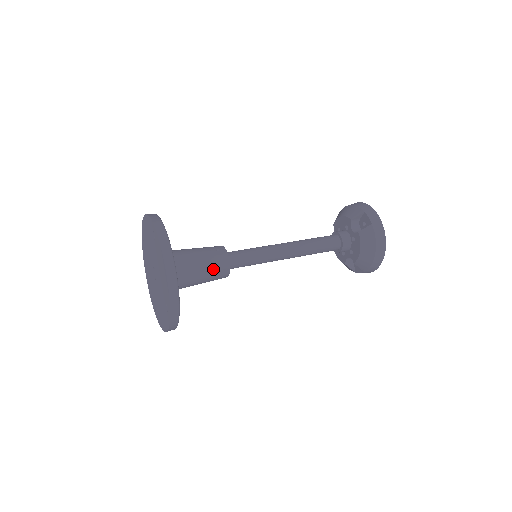
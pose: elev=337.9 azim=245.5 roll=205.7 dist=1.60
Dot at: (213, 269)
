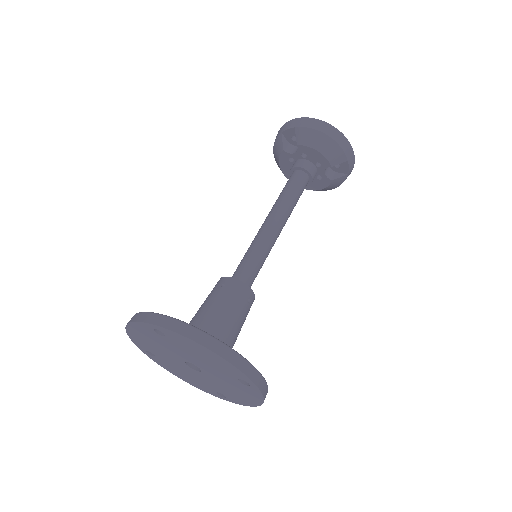
Dot at: occluded
